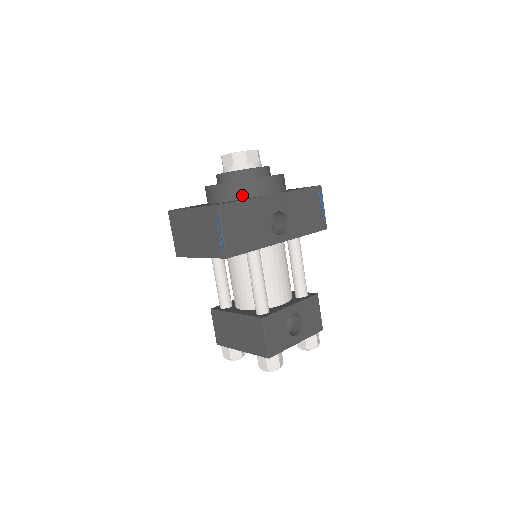
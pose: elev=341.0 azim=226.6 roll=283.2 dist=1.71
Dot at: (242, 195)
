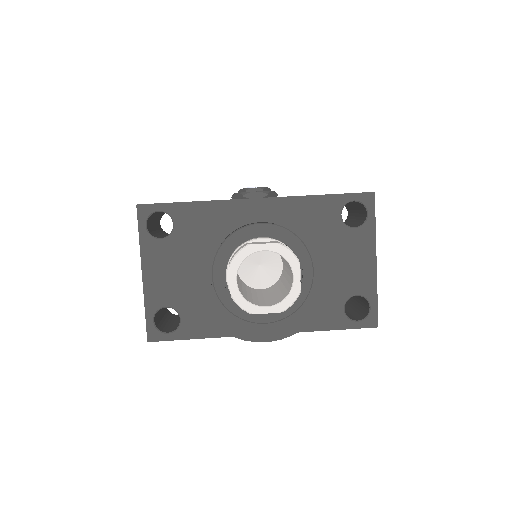
Dot at: occluded
